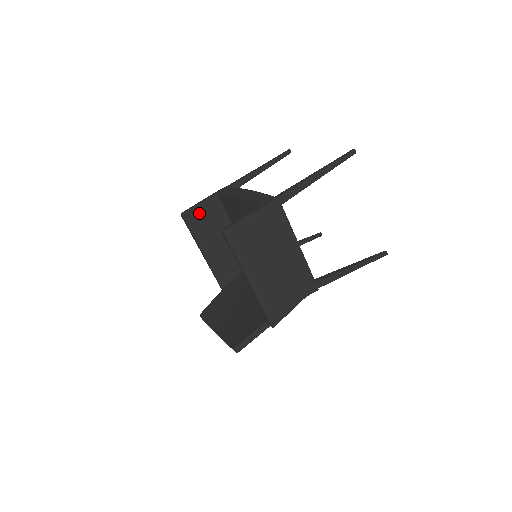
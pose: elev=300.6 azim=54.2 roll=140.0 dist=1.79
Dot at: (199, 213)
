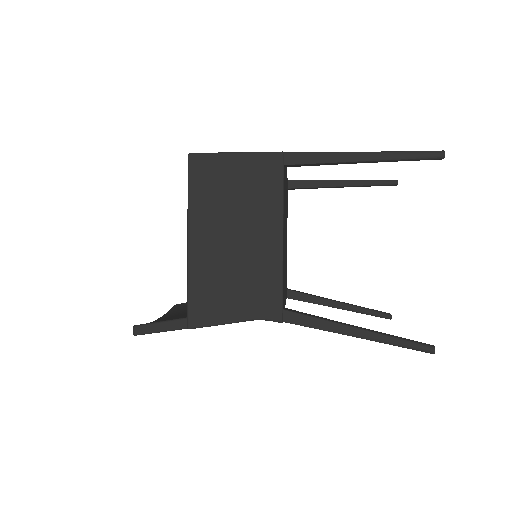
Dot at: occluded
